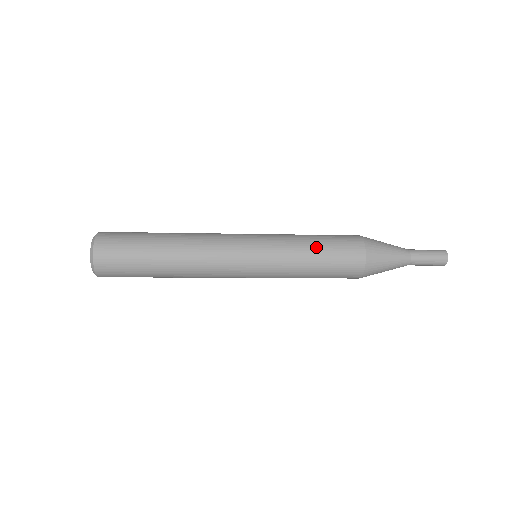
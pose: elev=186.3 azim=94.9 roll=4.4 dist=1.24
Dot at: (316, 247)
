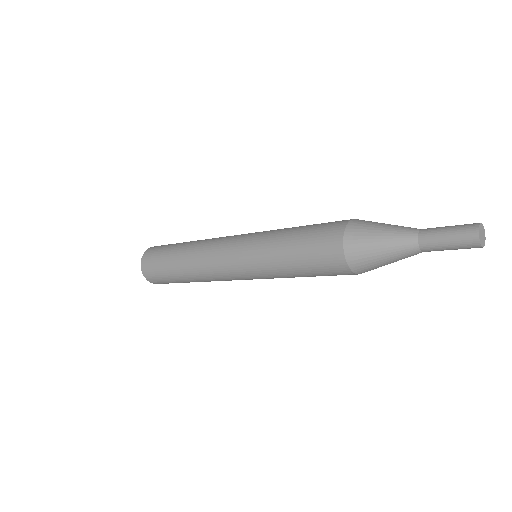
Dot at: (296, 230)
